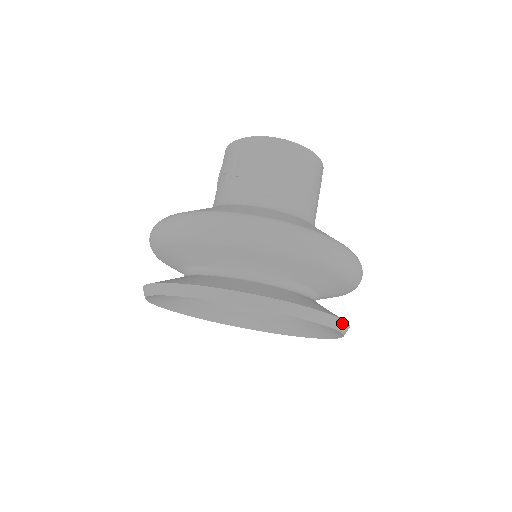
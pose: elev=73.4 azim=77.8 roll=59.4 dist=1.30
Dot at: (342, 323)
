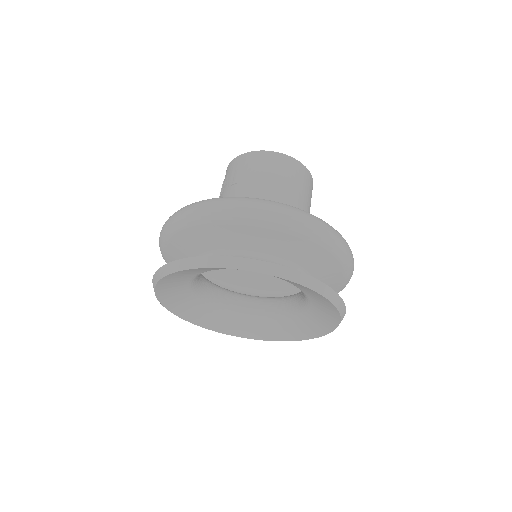
Dot at: (333, 294)
